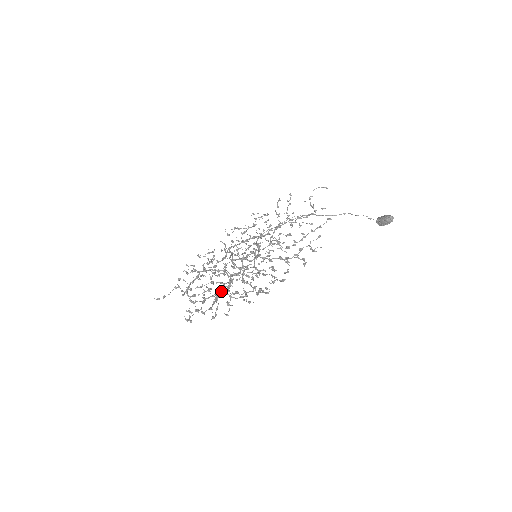
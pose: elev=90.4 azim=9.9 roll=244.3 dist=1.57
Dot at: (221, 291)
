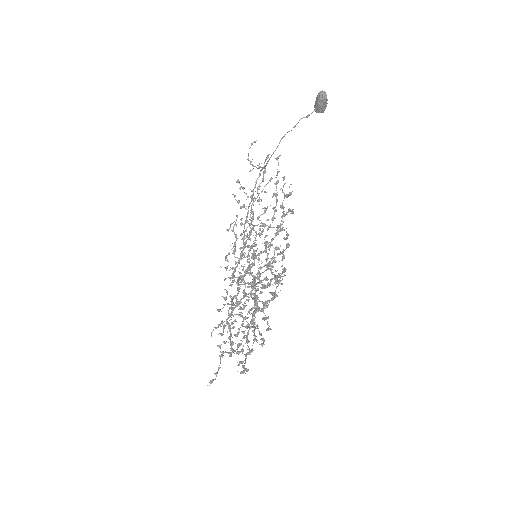
Dot at: occluded
